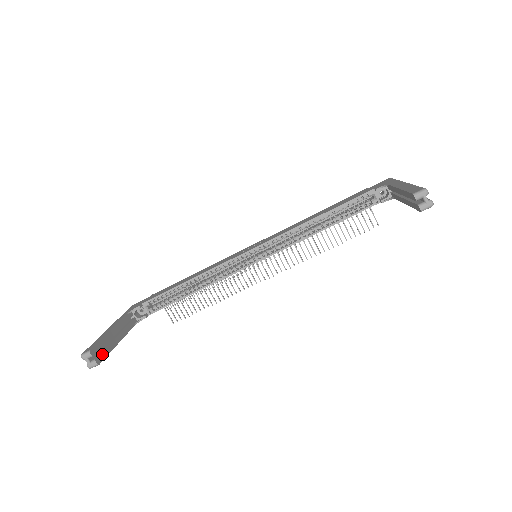
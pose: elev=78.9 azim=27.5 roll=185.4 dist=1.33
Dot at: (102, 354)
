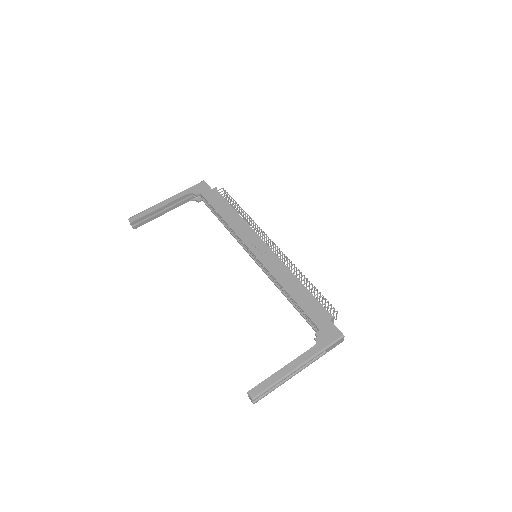
Dot at: (142, 223)
